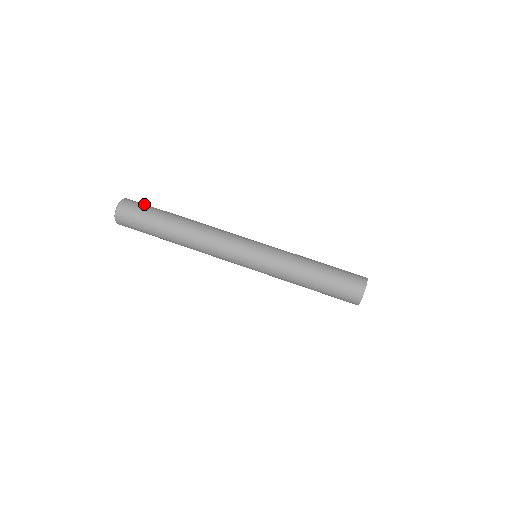
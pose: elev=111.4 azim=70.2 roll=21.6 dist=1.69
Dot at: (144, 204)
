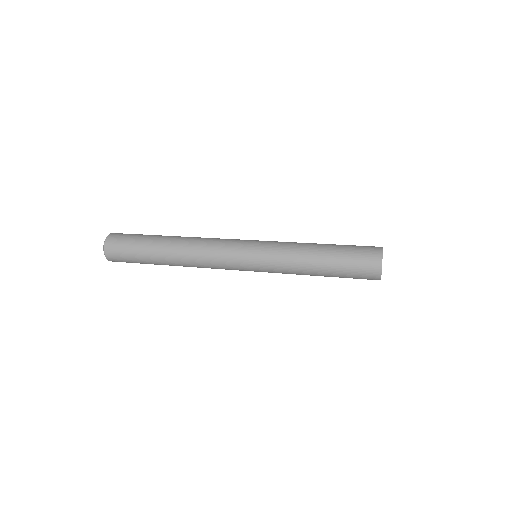
Dot at: occluded
